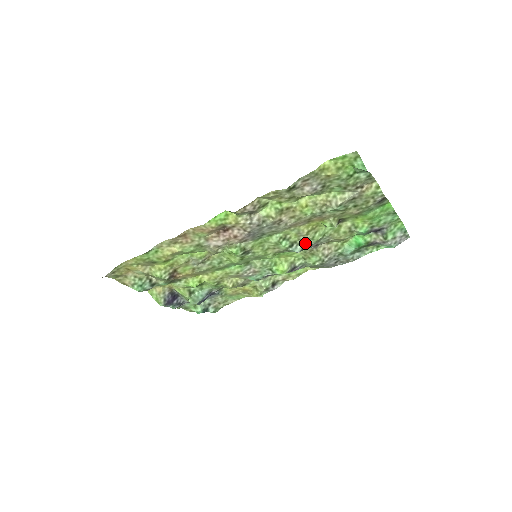
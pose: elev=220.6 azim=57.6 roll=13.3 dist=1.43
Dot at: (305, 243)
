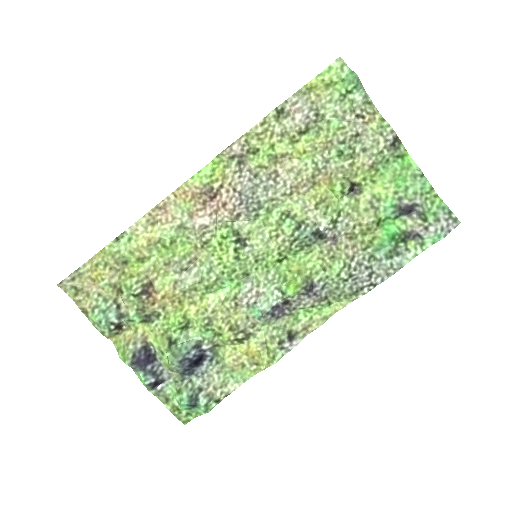
Dot at: (316, 225)
